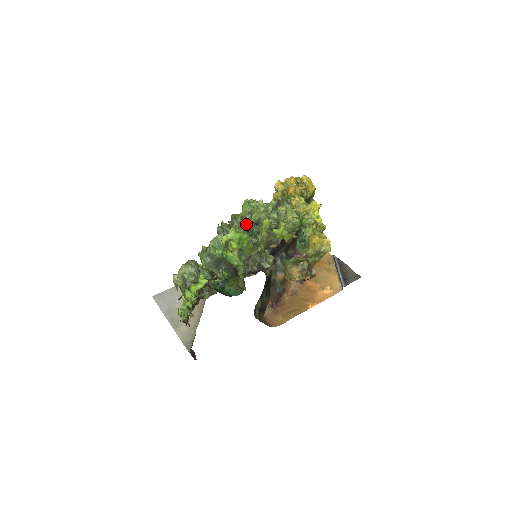
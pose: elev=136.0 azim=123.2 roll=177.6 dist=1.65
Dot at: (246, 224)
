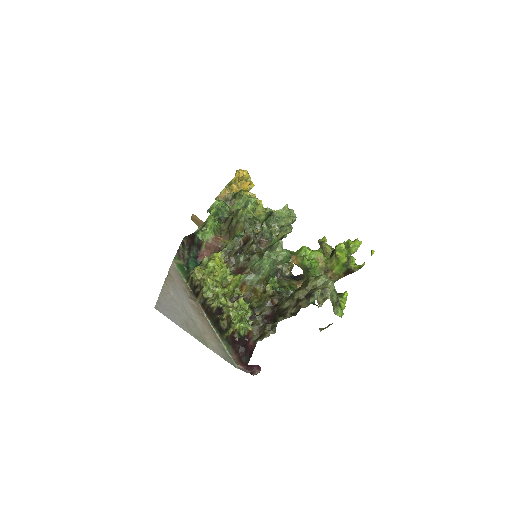
Dot at: occluded
